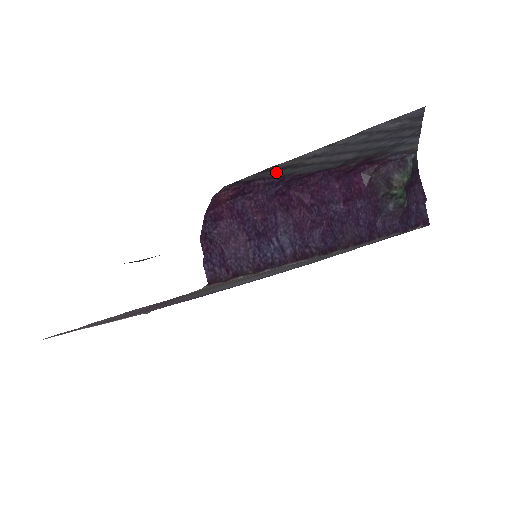
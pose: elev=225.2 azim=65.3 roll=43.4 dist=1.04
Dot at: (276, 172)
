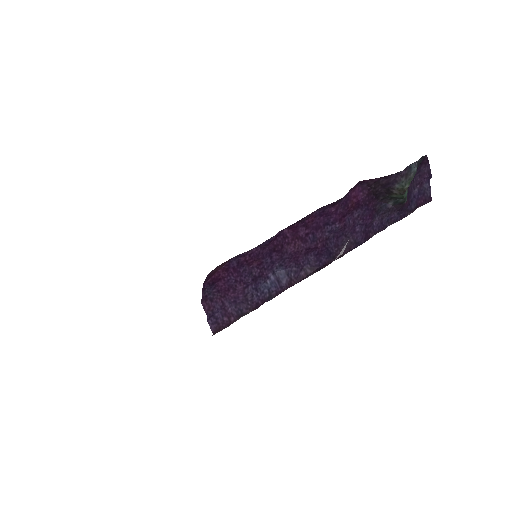
Dot at: occluded
